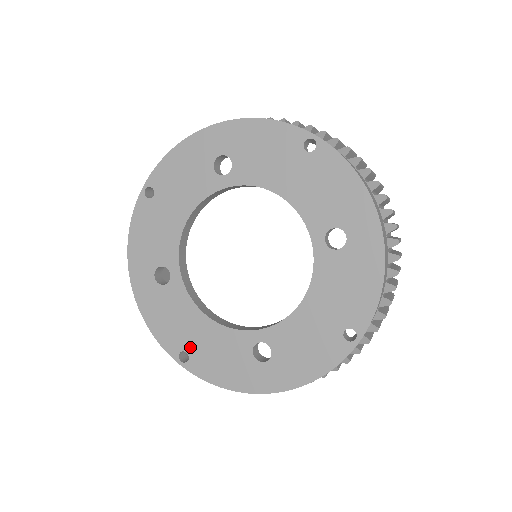
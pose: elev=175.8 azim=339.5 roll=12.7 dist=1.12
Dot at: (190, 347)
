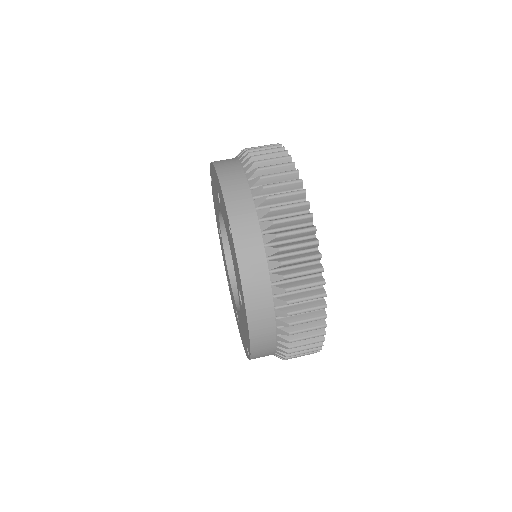
Dot at: (228, 281)
